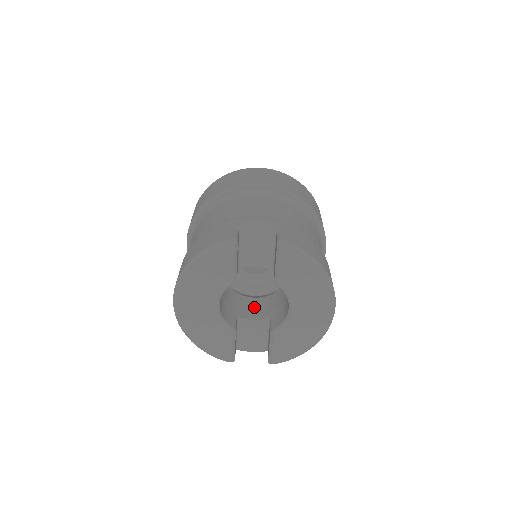
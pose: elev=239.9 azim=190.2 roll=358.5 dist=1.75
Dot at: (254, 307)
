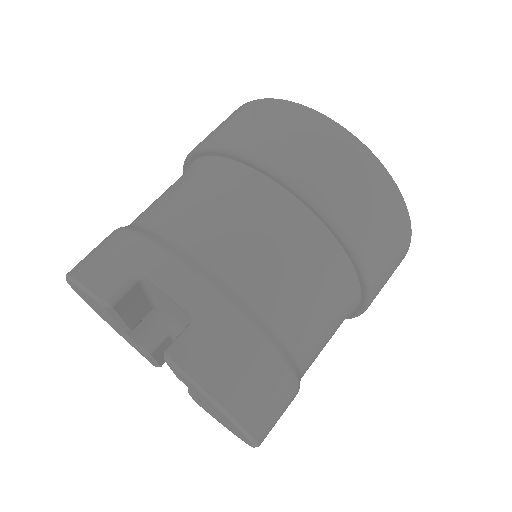
Dot at: occluded
